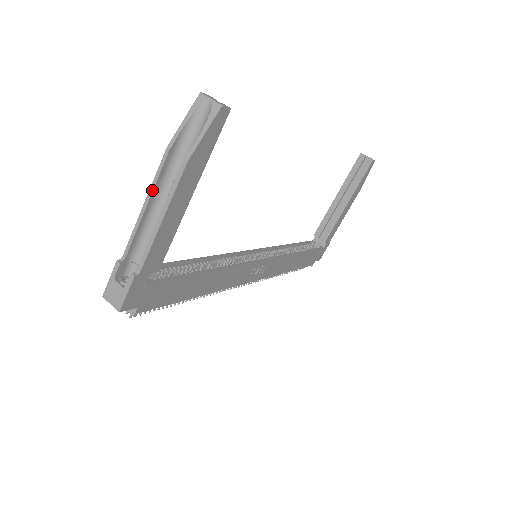
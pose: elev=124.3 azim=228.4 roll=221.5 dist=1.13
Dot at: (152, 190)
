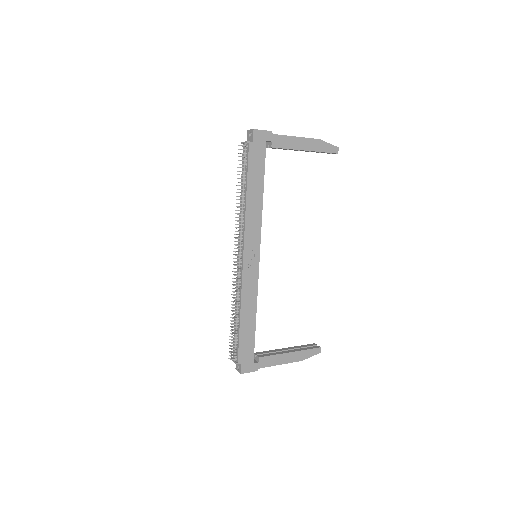
Dot at: occluded
